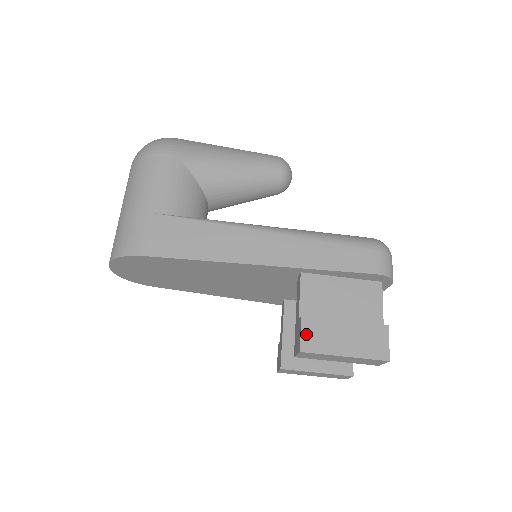
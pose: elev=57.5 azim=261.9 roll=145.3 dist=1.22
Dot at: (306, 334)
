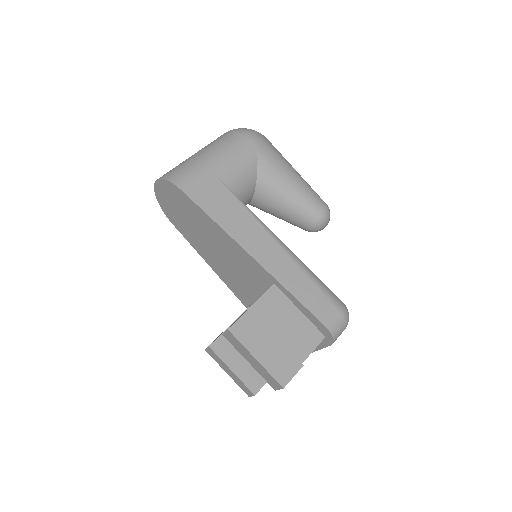
Dot at: (242, 322)
